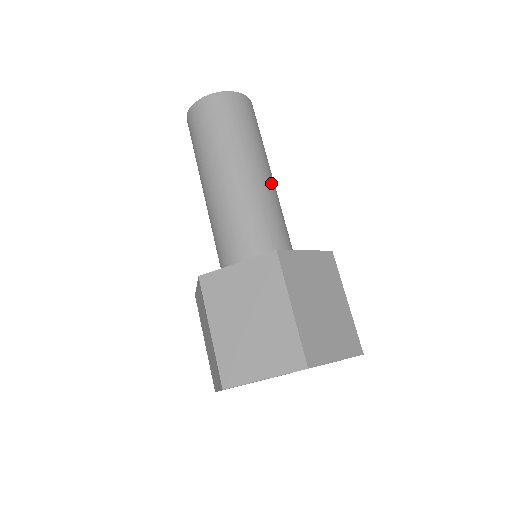
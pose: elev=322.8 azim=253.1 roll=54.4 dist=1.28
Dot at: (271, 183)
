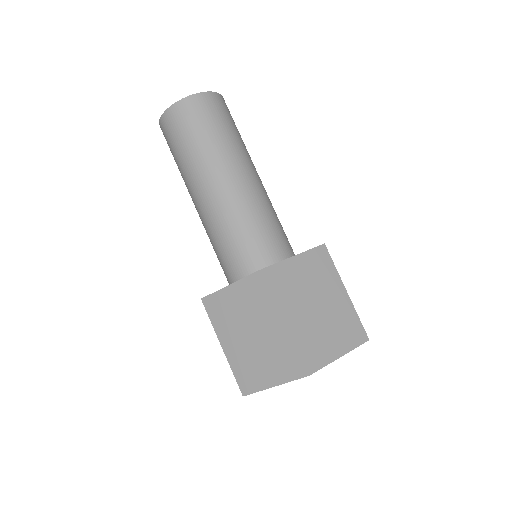
Dot at: occluded
